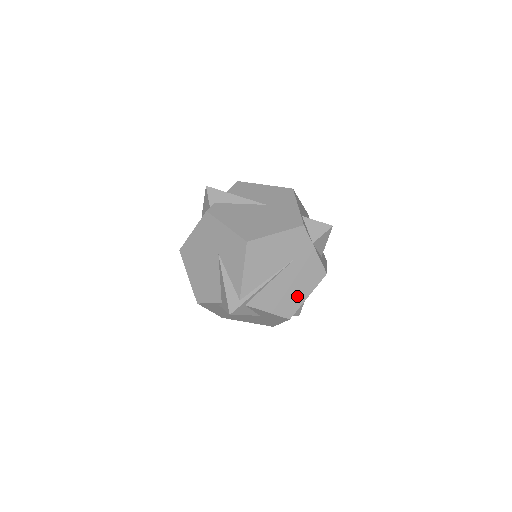
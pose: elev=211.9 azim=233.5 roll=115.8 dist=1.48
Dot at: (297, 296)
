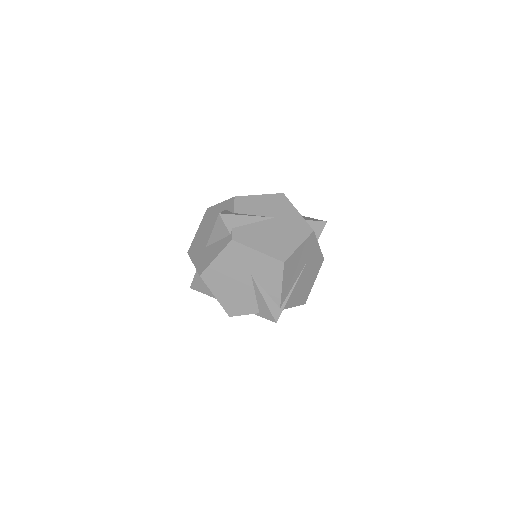
Dot at: (309, 285)
